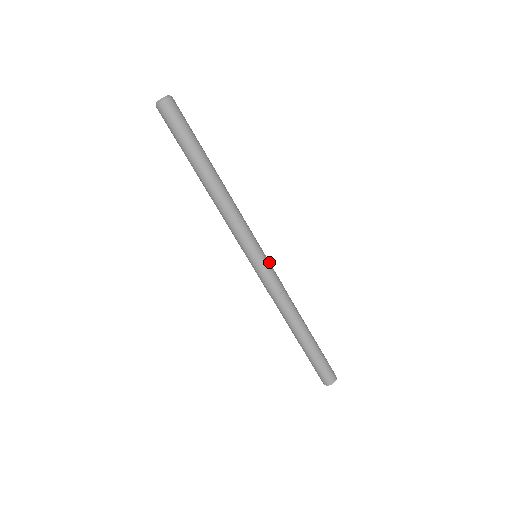
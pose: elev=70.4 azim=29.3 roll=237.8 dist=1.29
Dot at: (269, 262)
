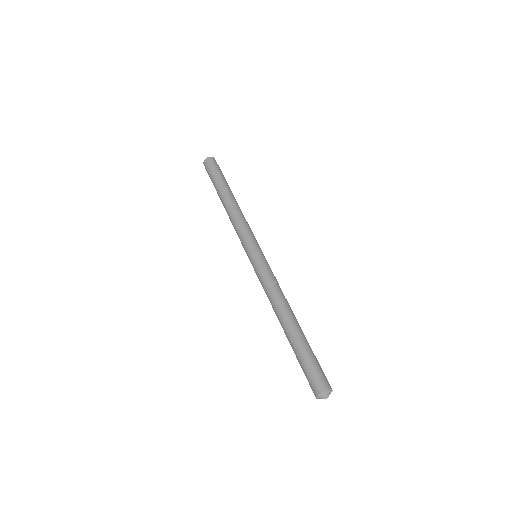
Dot at: (265, 259)
